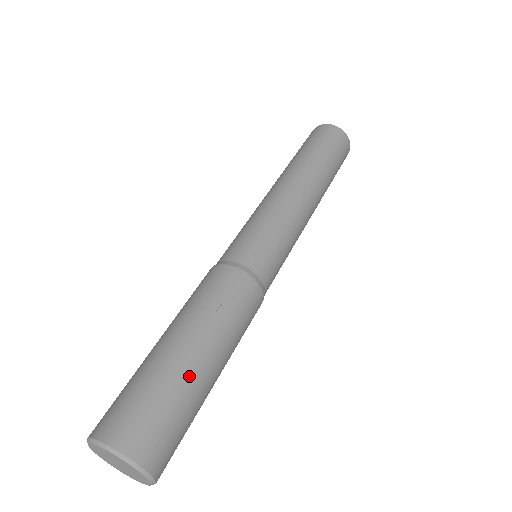
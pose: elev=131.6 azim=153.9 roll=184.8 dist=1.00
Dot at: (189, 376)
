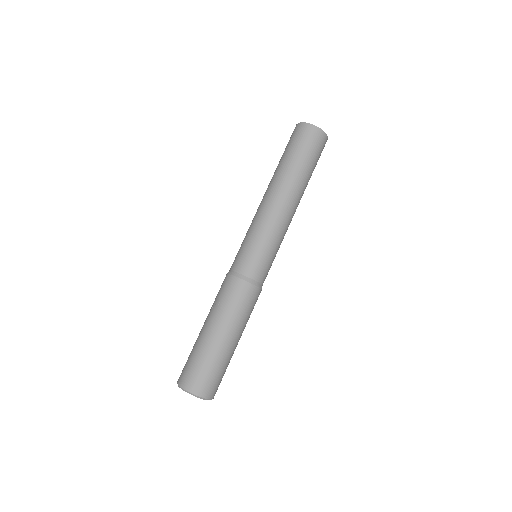
Dot at: (206, 345)
